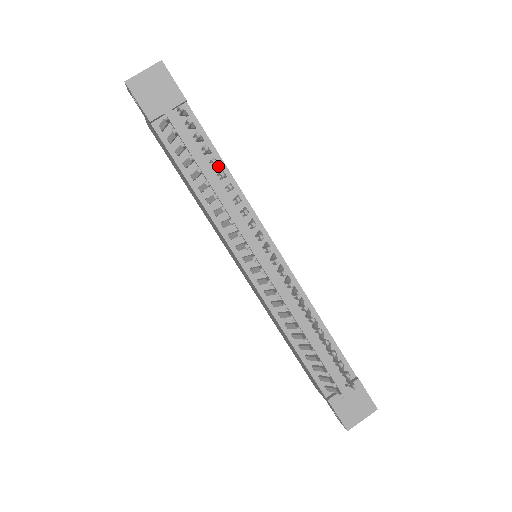
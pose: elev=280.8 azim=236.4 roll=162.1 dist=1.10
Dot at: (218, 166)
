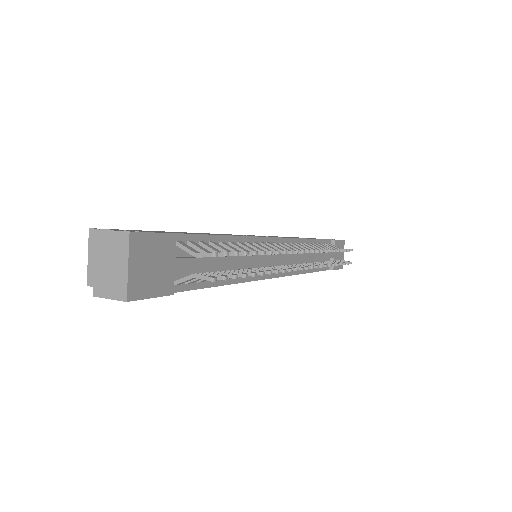
Dot at: (223, 244)
